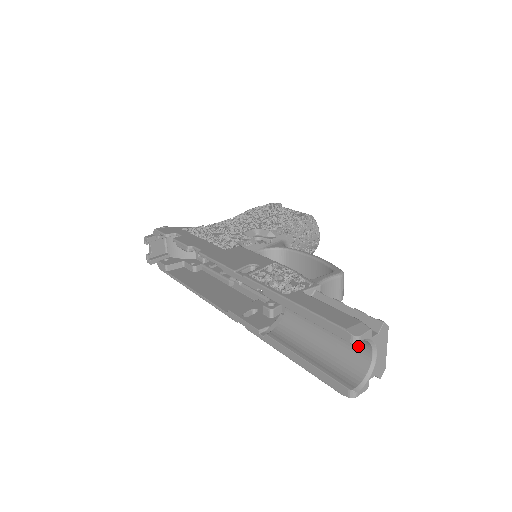
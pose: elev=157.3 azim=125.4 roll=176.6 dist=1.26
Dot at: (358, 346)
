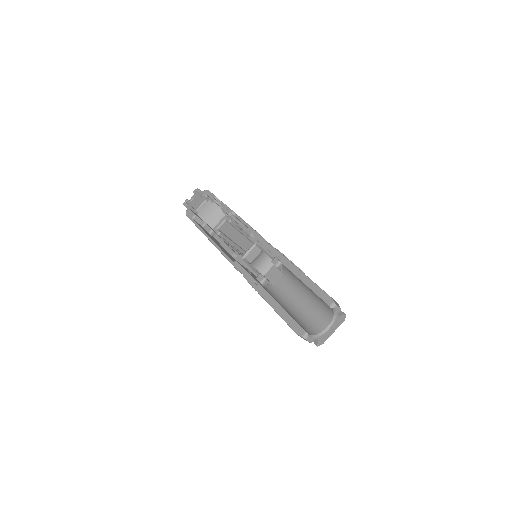
Dot at: (320, 319)
